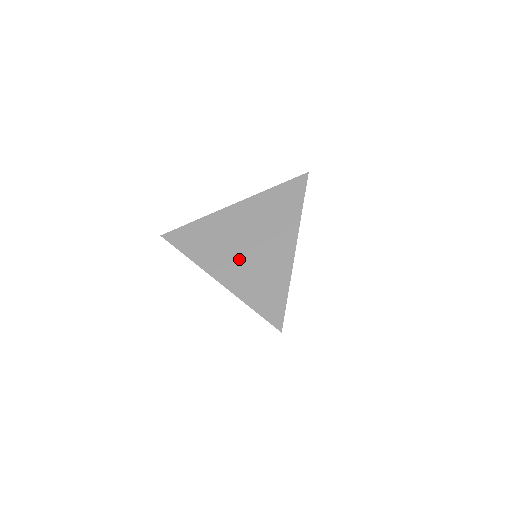
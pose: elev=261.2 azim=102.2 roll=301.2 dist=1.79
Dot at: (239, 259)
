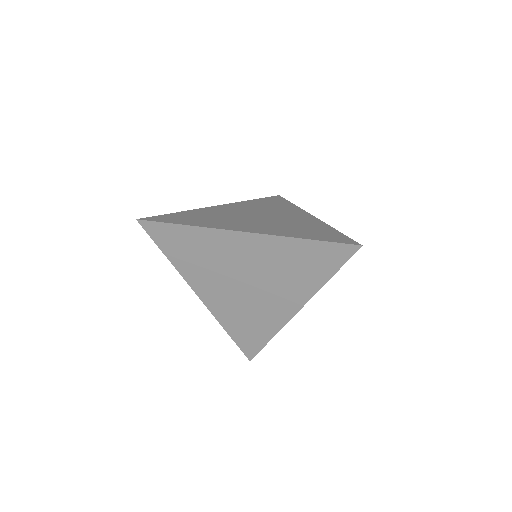
Dot at: (230, 292)
